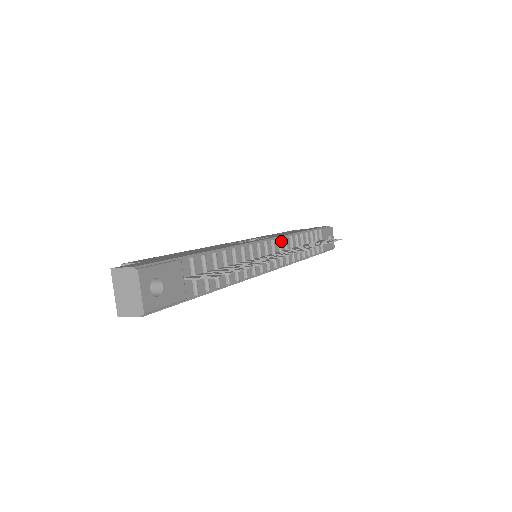
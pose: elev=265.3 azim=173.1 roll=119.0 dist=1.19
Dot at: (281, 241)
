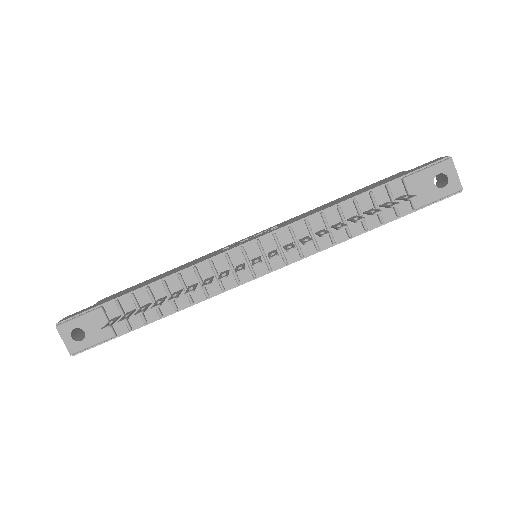
Dot at: (283, 233)
